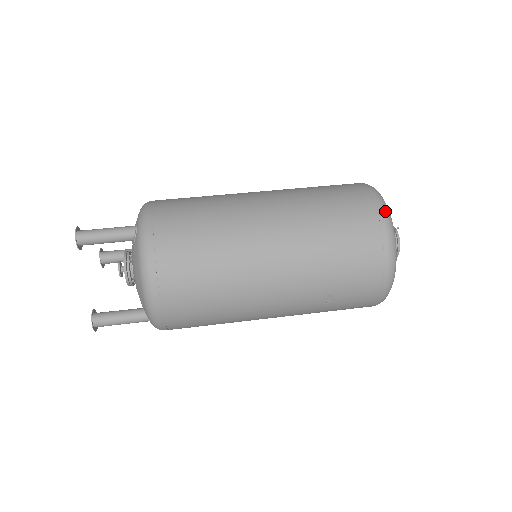
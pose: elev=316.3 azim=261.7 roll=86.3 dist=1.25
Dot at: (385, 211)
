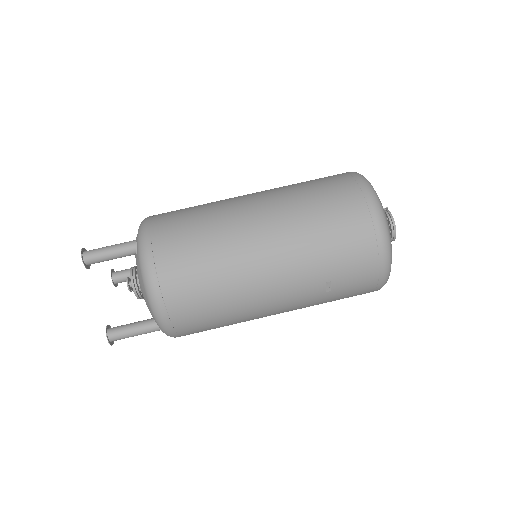
Dot at: (372, 193)
